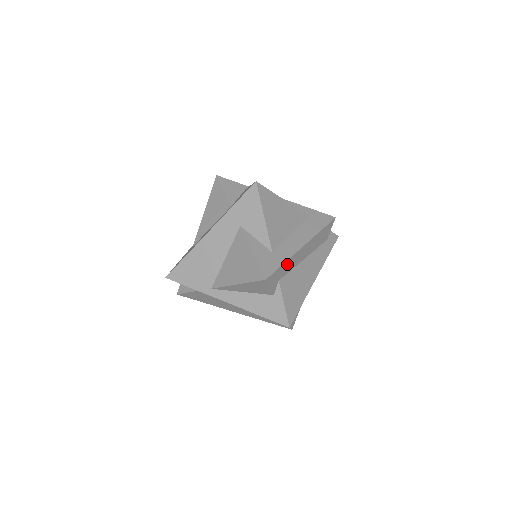
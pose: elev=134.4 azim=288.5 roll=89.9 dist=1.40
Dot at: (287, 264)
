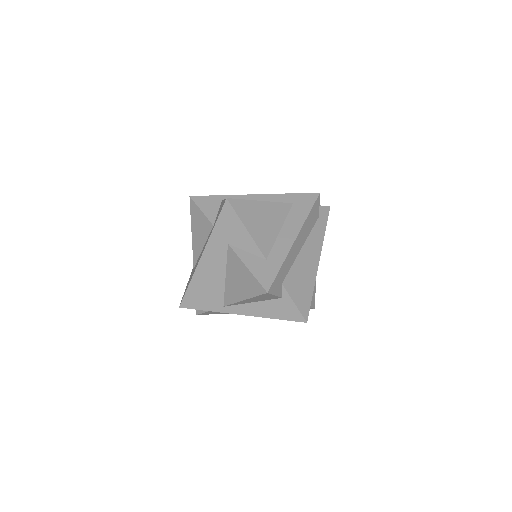
Dot at: (284, 265)
